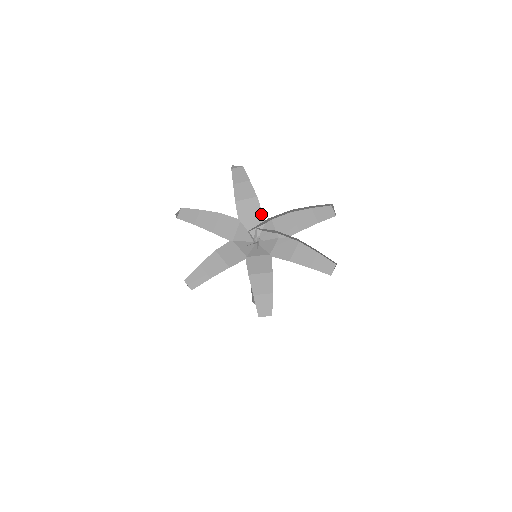
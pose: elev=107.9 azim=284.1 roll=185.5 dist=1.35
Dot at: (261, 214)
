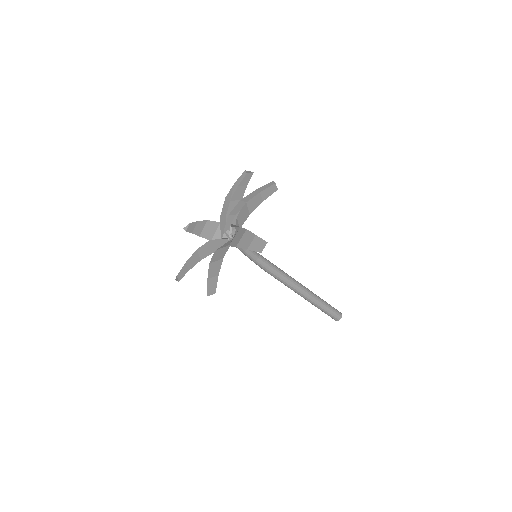
Dot at: (218, 223)
